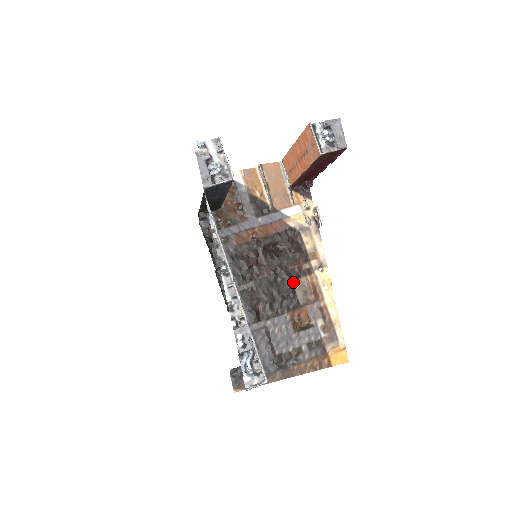
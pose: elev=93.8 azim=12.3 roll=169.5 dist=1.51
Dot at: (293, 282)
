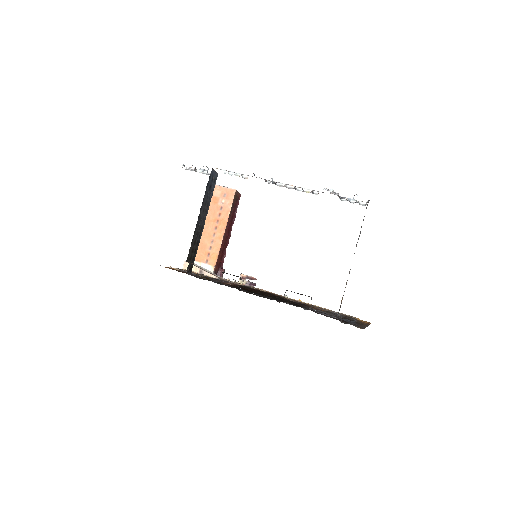
Dot at: occluded
